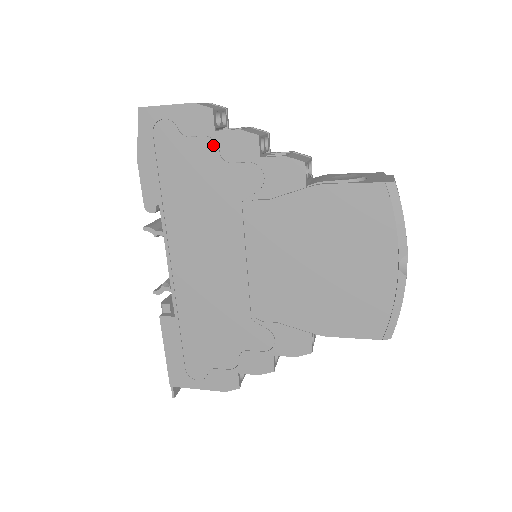
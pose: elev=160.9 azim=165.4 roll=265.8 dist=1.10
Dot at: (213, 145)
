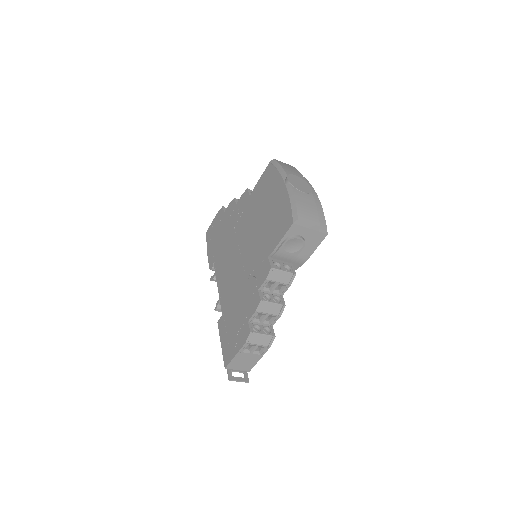
Dot at: (224, 218)
